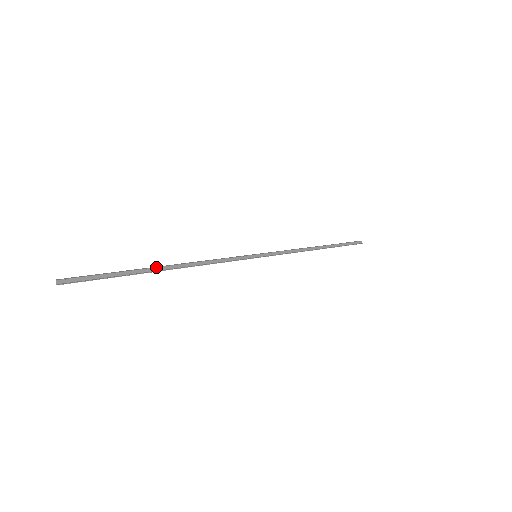
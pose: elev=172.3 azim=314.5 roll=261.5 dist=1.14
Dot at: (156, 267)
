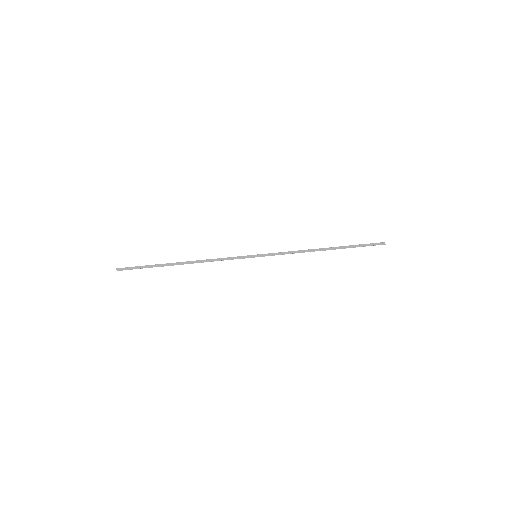
Dot at: (174, 263)
